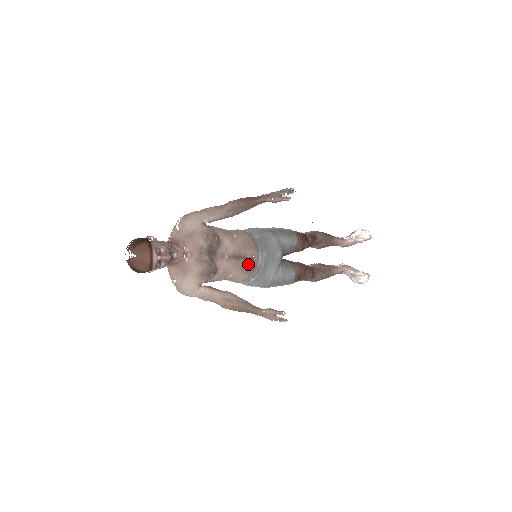
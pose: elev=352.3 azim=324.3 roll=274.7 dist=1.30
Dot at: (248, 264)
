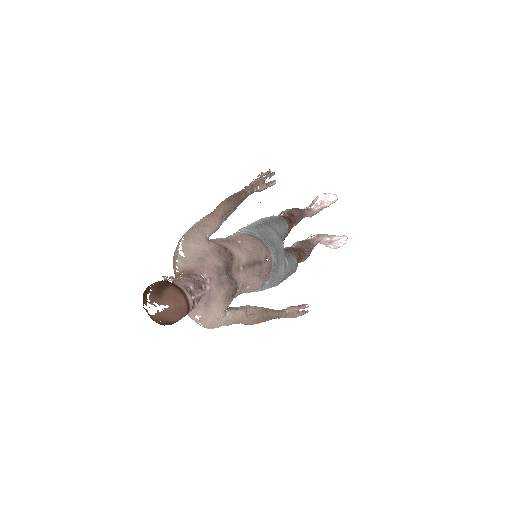
Dot at: (265, 268)
